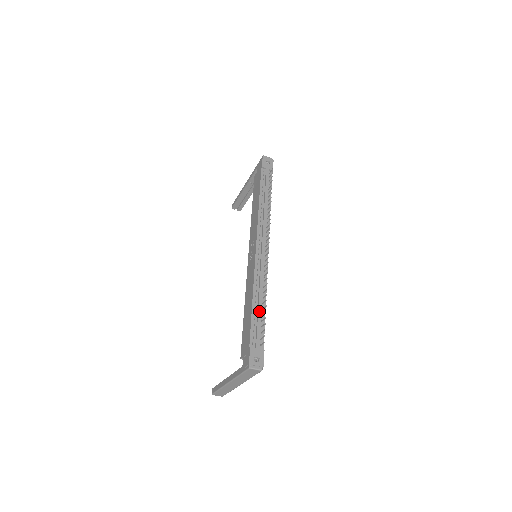
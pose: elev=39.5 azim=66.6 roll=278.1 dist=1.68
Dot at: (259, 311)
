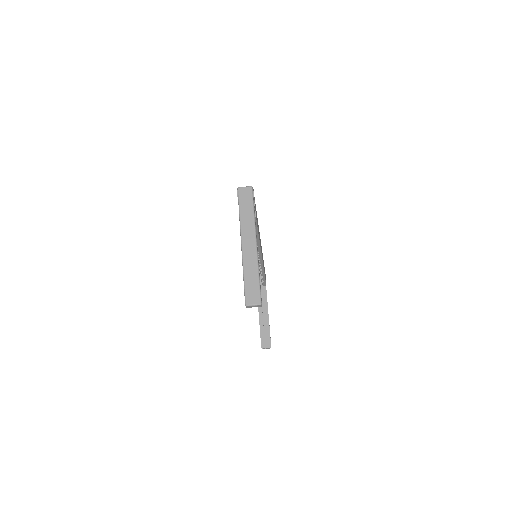
Dot at: occluded
